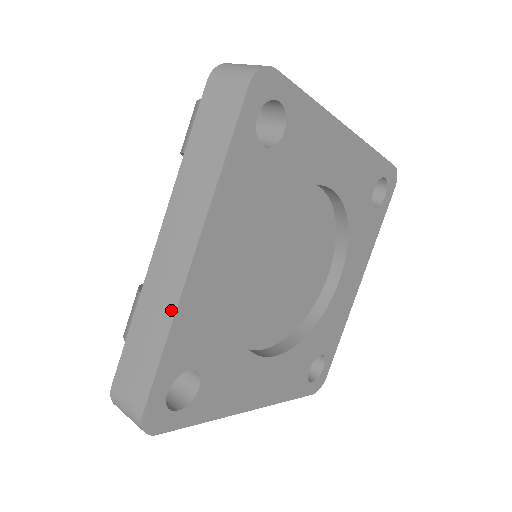
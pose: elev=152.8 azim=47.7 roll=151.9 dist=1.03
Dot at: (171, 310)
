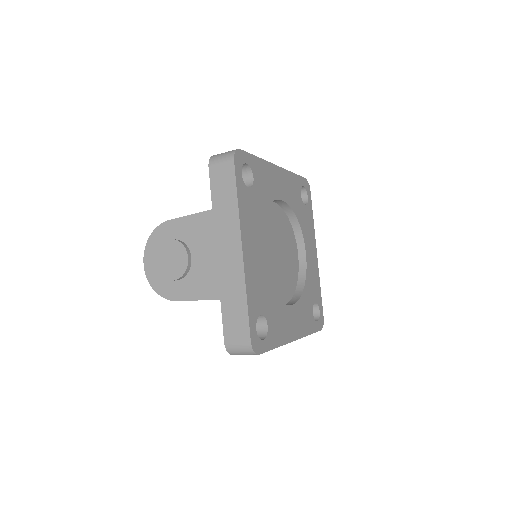
Dot at: occluded
